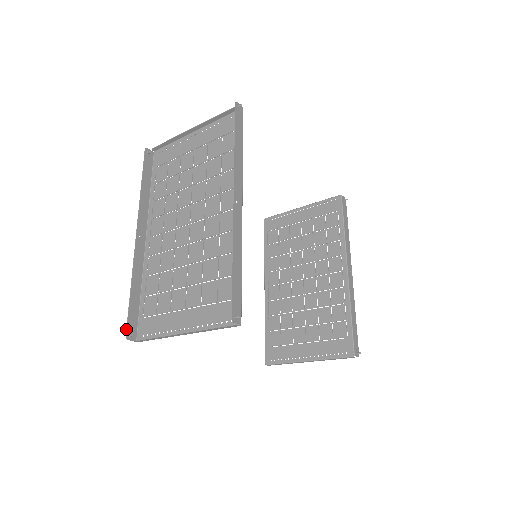
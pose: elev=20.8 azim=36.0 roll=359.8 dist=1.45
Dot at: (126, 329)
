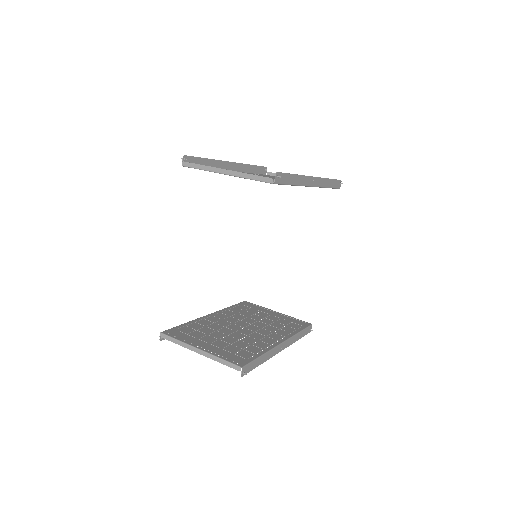
Dot at: occluded
